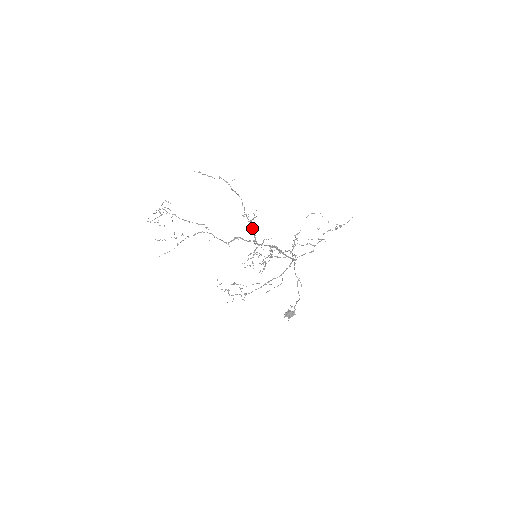
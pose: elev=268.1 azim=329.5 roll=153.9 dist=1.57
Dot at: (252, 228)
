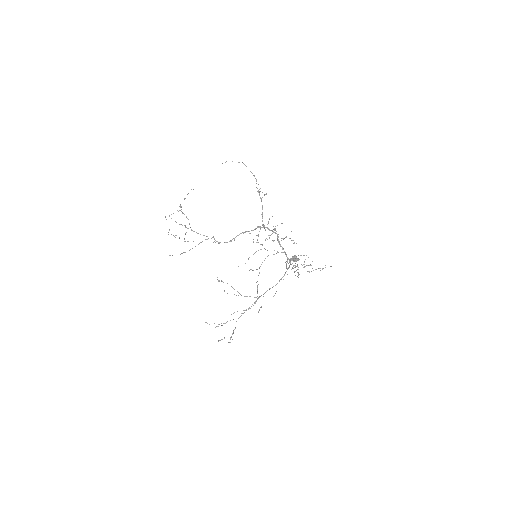
Dot at: occluded
